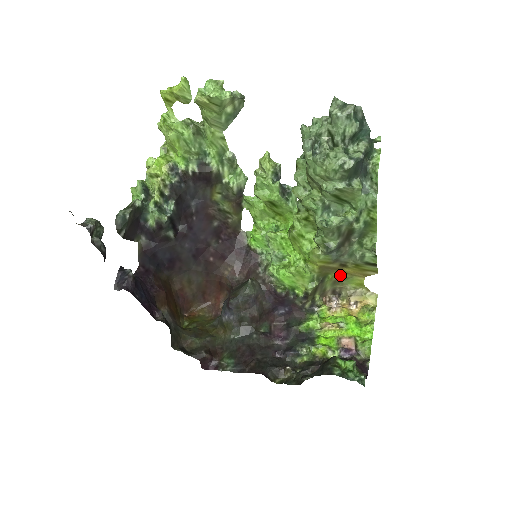
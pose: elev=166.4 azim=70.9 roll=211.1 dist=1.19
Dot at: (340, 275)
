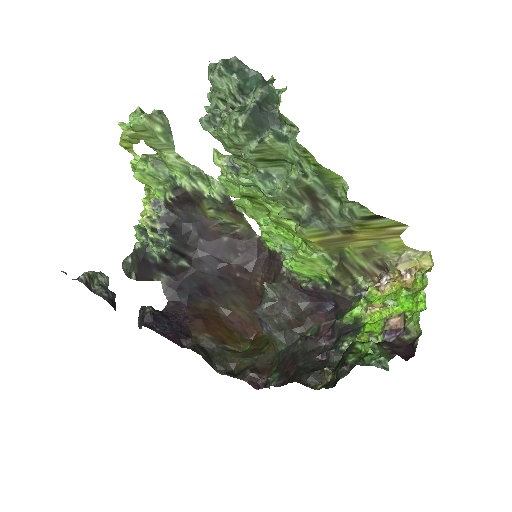
Dot at: (361, 244)
